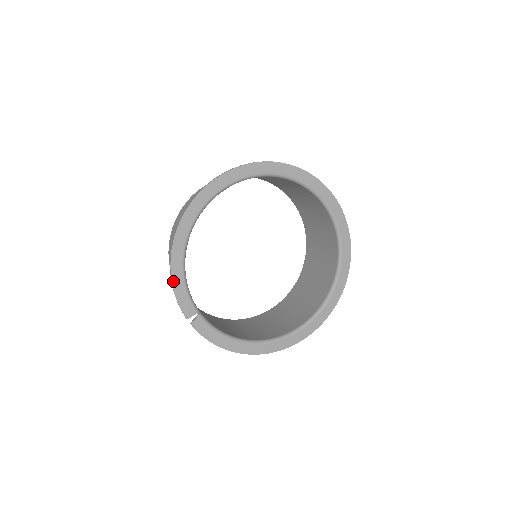
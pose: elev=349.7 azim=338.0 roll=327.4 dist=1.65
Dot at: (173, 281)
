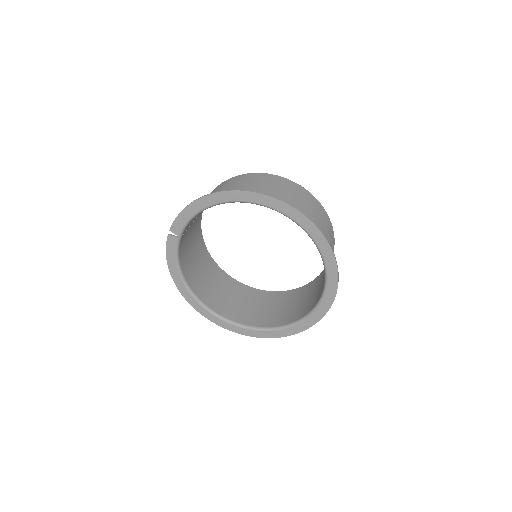
Dot at: (188, 207)
